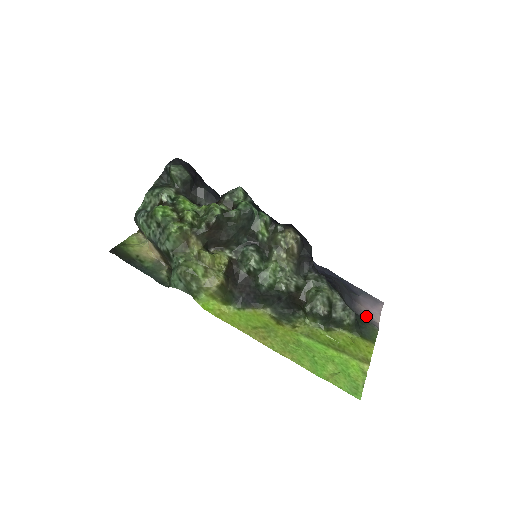
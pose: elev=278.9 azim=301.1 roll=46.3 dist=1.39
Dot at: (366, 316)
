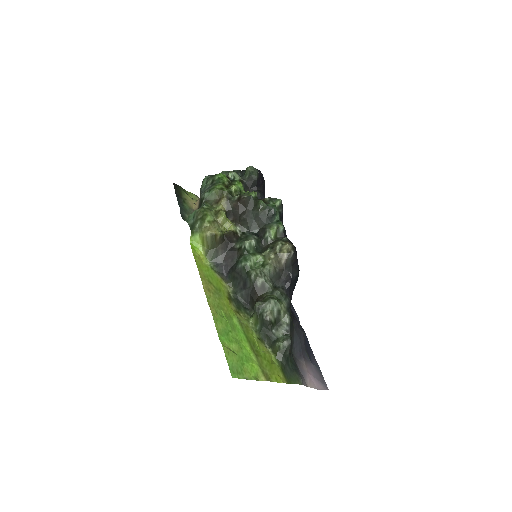
Dot at: (302, 372)
